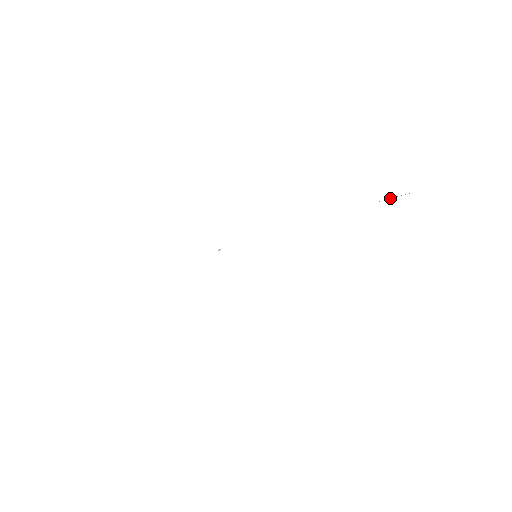
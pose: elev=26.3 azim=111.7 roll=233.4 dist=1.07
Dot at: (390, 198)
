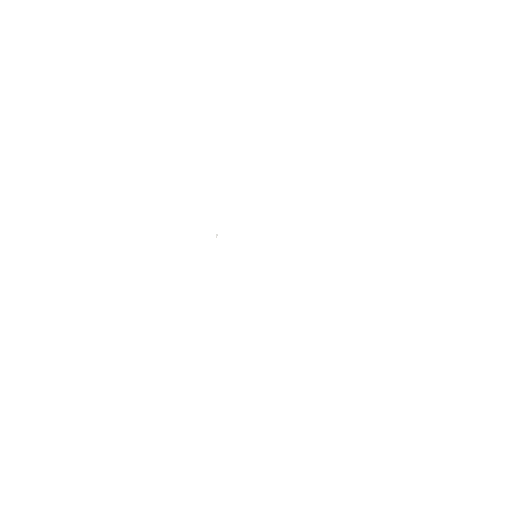
Dot at: occluded
